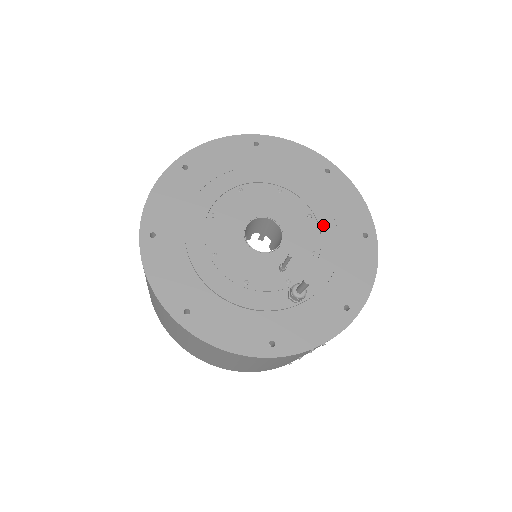
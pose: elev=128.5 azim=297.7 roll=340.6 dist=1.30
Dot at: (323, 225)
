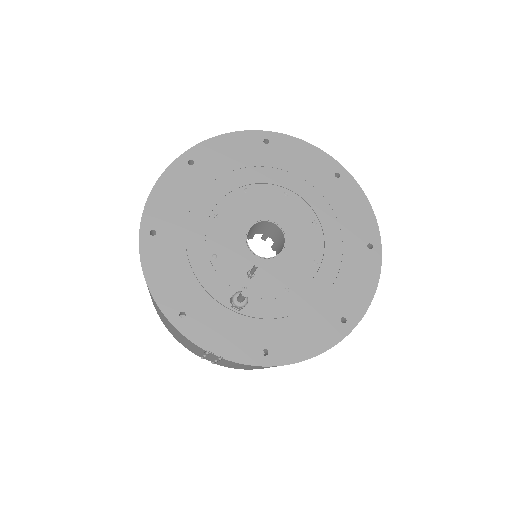
Dot at: (318, 278)
